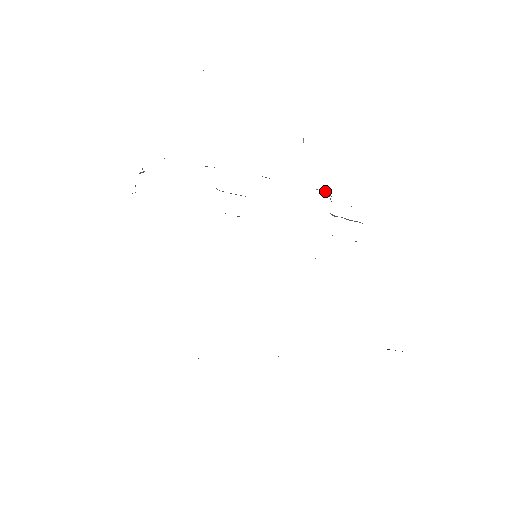
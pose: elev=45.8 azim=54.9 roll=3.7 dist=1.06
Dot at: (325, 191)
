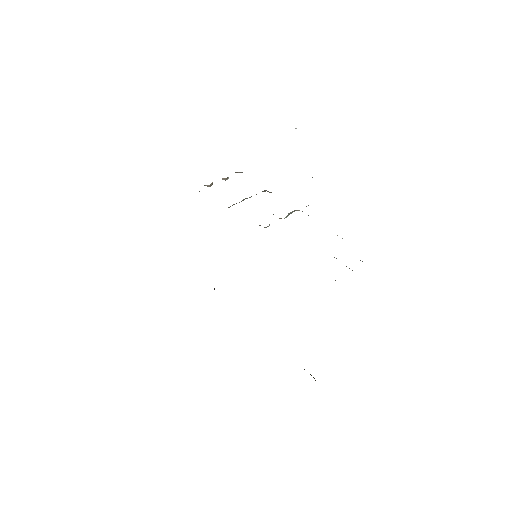
Dot at: occluded
